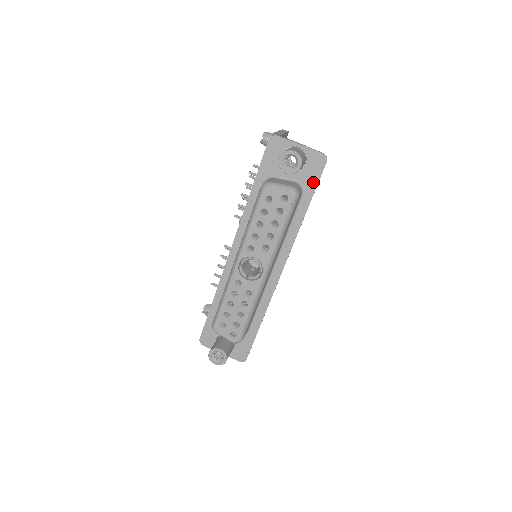
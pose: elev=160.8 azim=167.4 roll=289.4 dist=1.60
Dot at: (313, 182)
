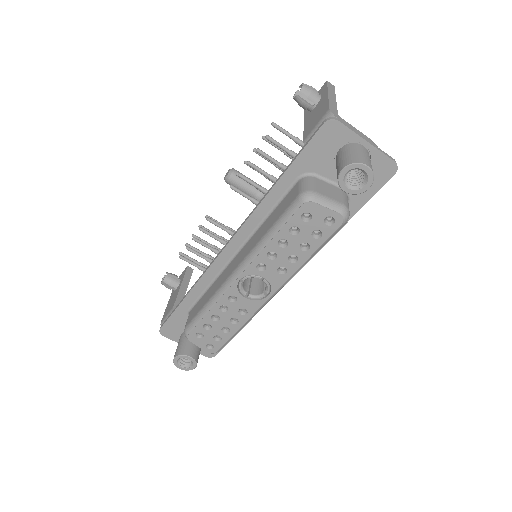
Dot at: (366, 194)
